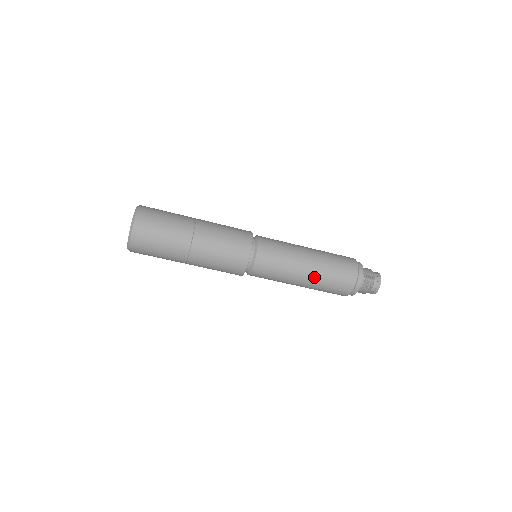
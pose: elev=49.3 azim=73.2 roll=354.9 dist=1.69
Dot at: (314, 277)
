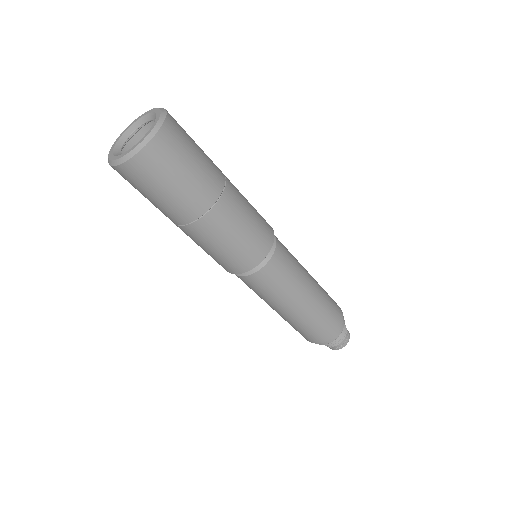
Dot at: (292, 318)
